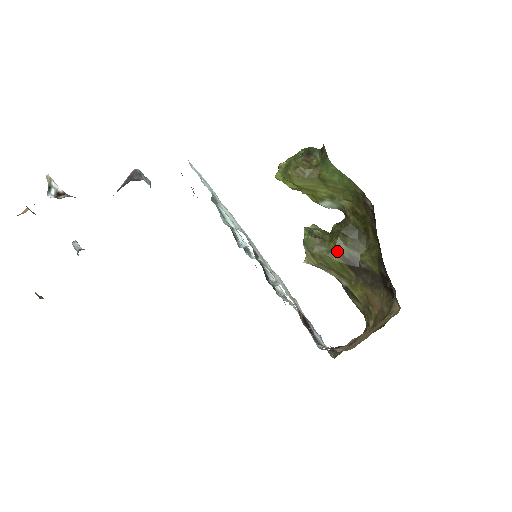
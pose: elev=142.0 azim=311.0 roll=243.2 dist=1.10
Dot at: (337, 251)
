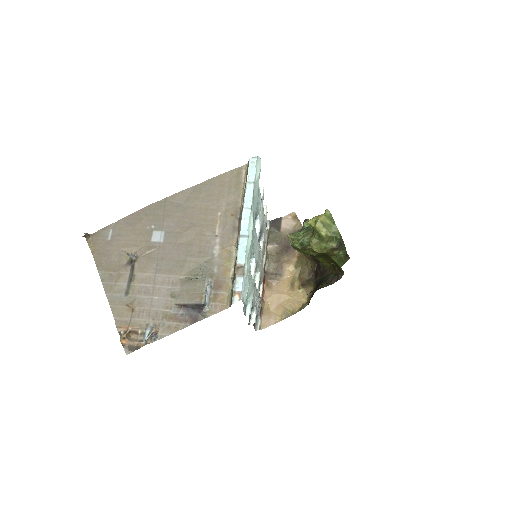
Dot at: (308, 254)
